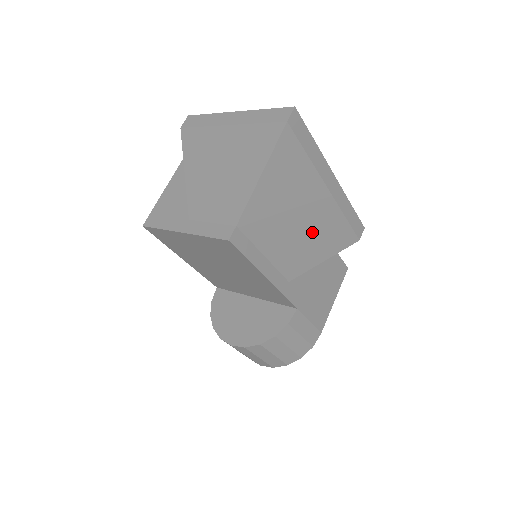
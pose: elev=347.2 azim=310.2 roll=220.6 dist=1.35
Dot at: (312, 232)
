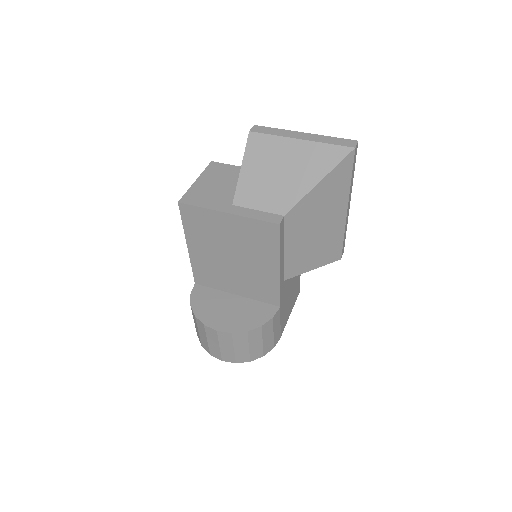
Dot at: (321, 241)
